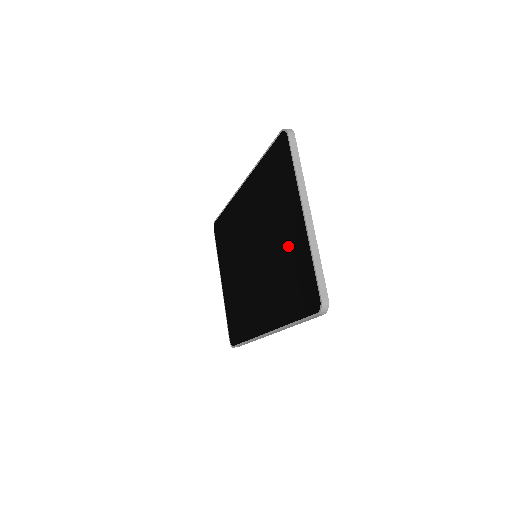
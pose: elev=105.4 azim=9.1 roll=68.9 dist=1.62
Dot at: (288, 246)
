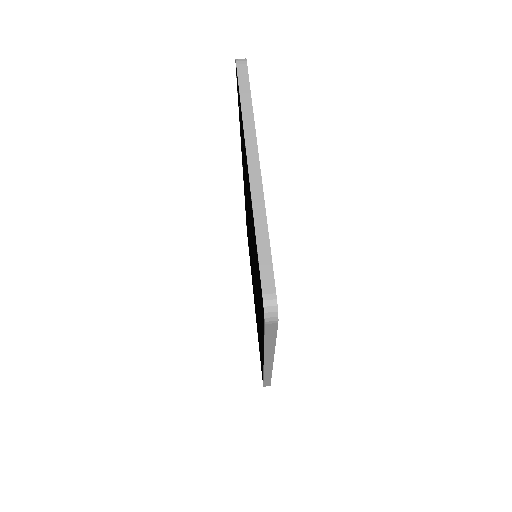
Dot at: occluded
